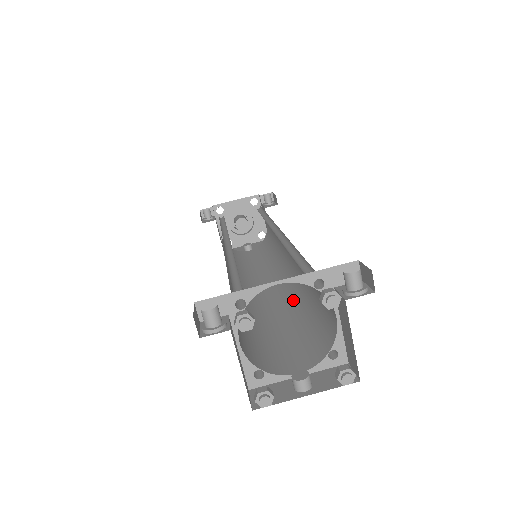
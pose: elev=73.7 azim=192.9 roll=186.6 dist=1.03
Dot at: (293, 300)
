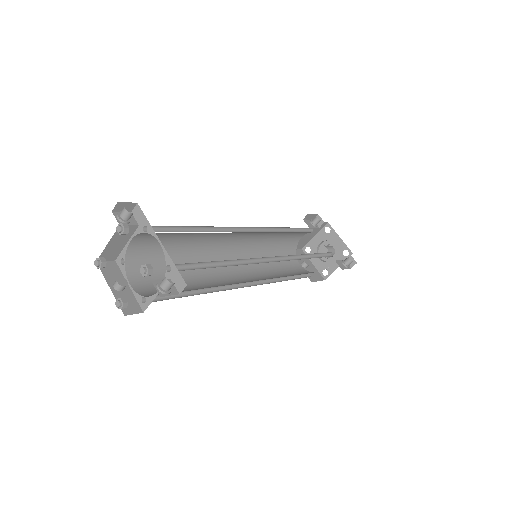
Dot at: (213, 285)
